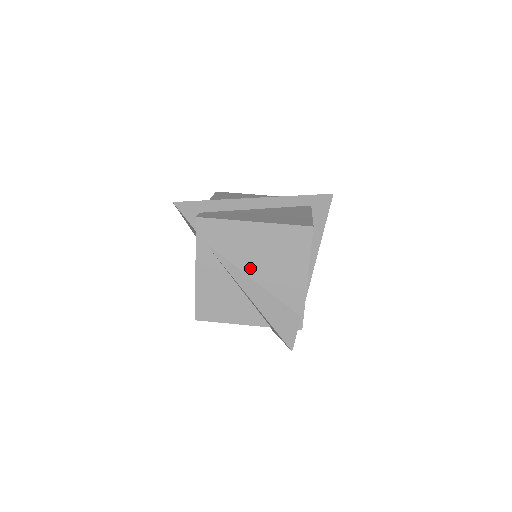
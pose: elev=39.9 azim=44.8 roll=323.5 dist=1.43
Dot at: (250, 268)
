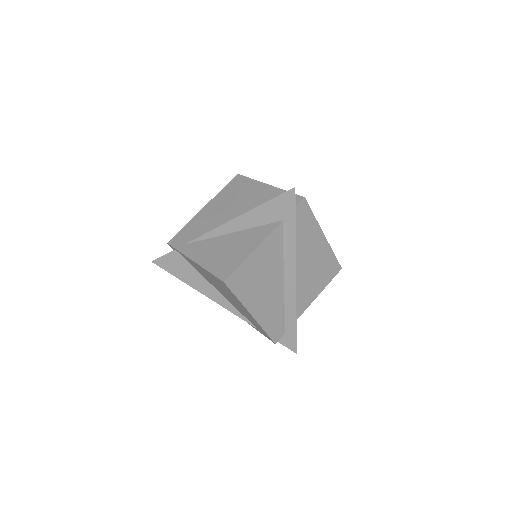
Dot at: (226, 220)
